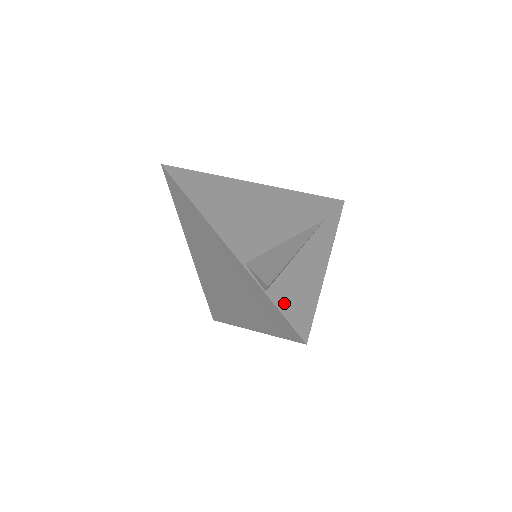
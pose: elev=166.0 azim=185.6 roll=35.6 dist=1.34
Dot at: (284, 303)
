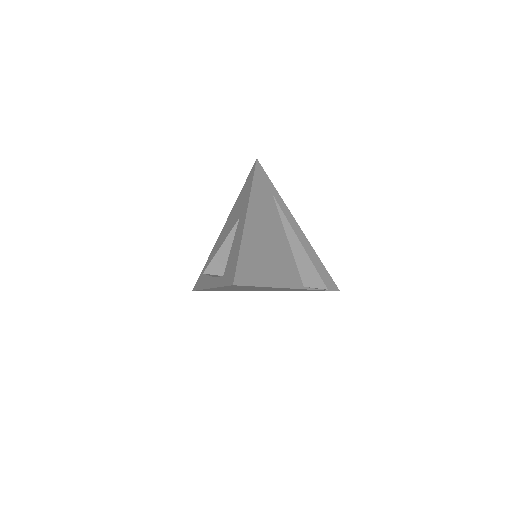
Dot at: occluded
